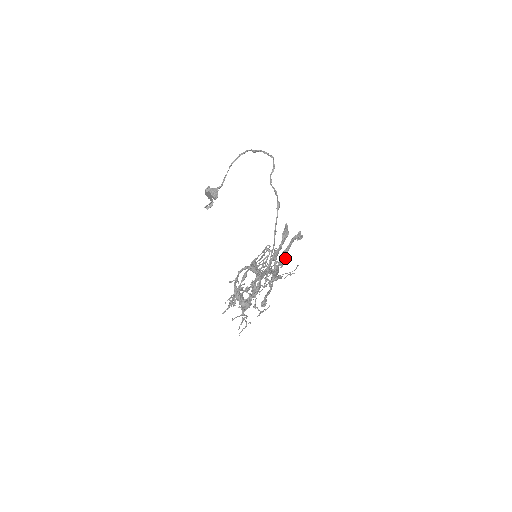
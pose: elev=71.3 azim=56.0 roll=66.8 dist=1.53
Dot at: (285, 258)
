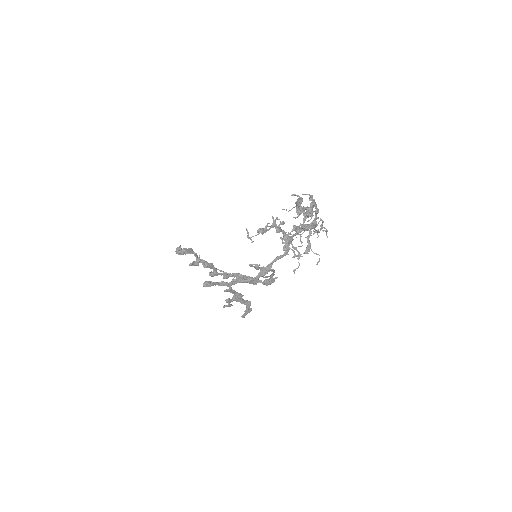
Dot at: (230, 304)
